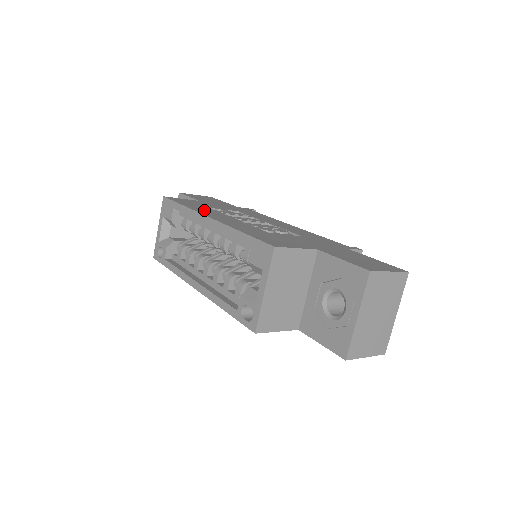
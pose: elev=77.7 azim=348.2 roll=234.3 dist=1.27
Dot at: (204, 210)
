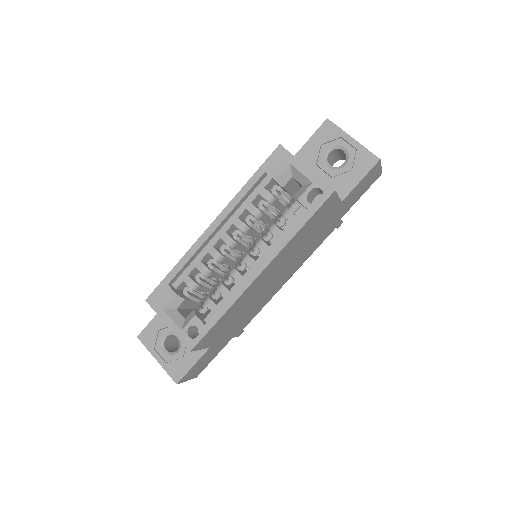
Dot at: occluded
